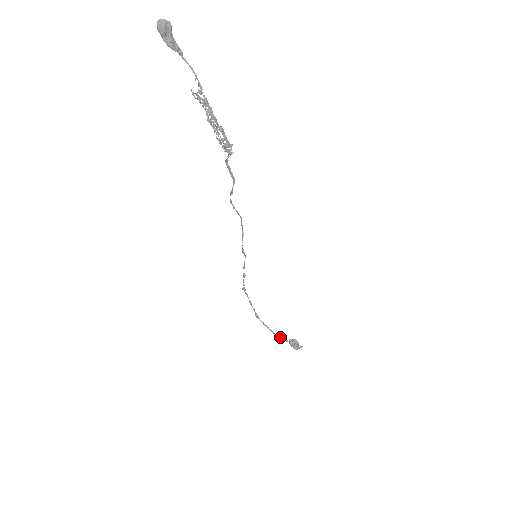
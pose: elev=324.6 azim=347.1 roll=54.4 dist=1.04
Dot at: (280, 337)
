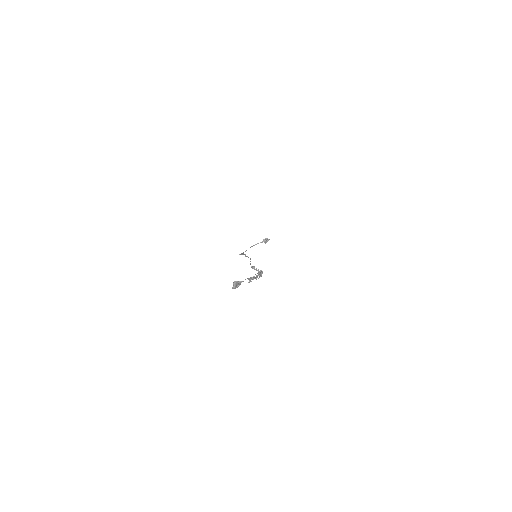
Dot at: occluded
